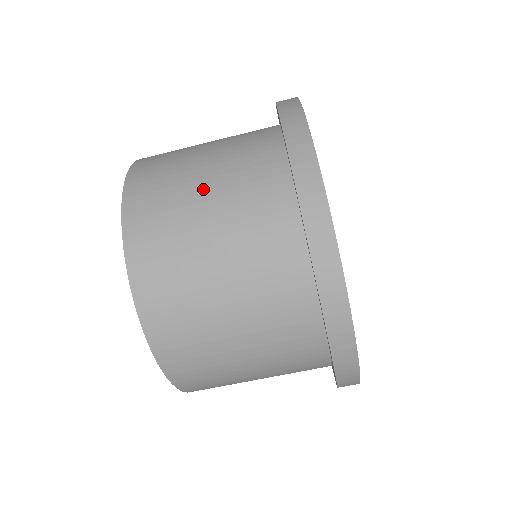
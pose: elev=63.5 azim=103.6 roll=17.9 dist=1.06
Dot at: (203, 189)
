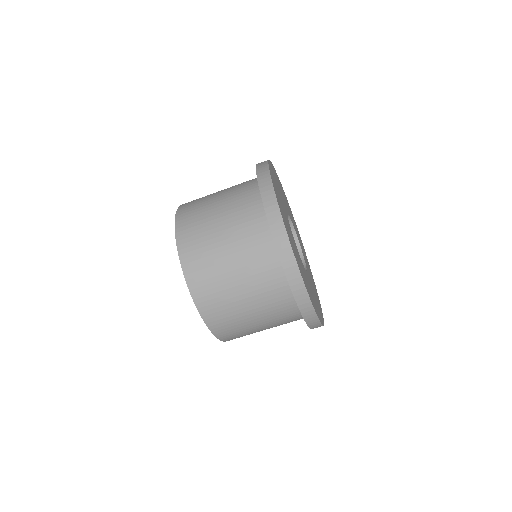
Dot at: (229, 263)
